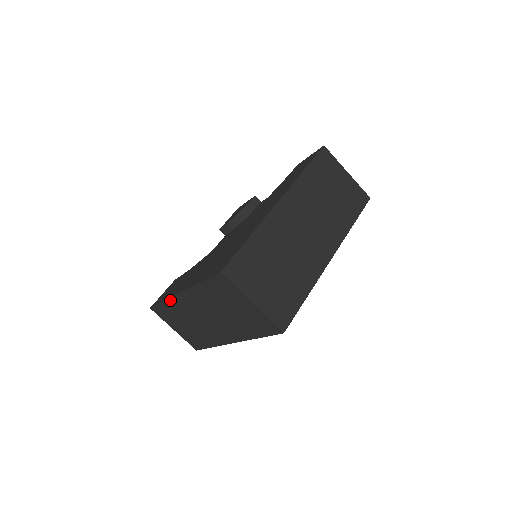
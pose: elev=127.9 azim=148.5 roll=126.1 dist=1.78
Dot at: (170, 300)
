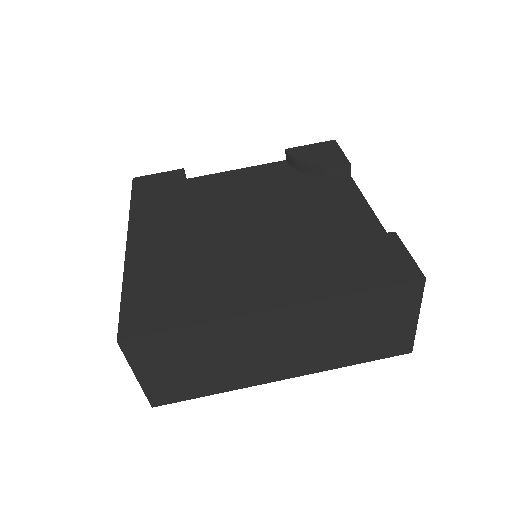
Dot at: (130, 221)
